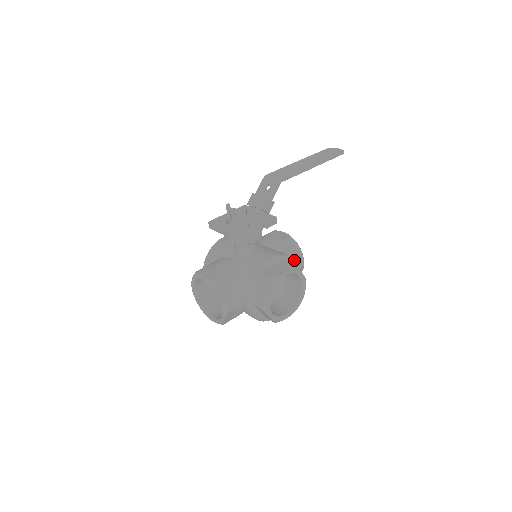
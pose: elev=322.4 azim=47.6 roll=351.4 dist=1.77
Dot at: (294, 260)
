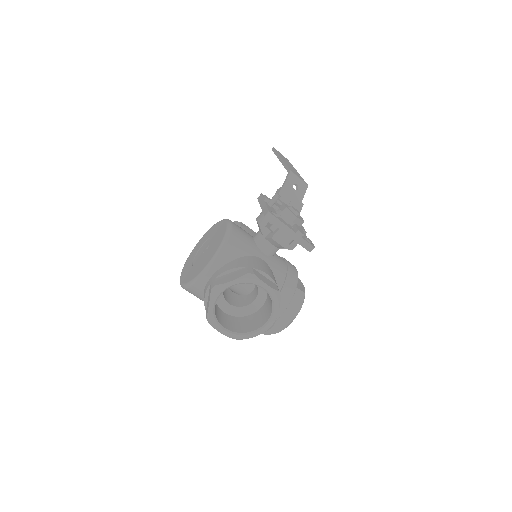
Dot at: occluded
